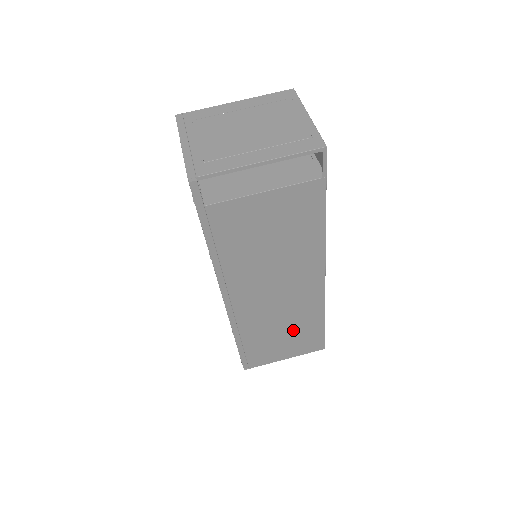
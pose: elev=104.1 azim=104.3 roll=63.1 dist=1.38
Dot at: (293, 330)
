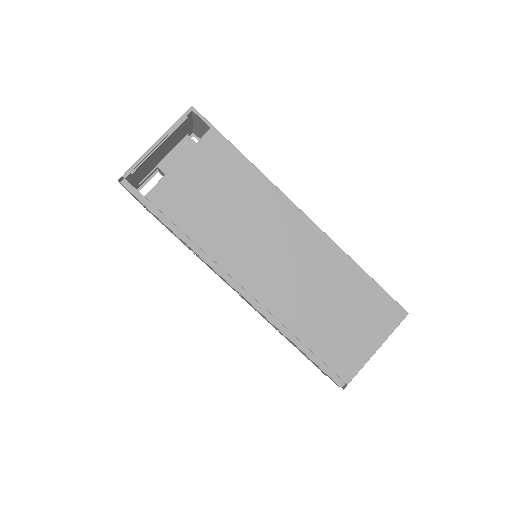
Dot at: (341, 299)
